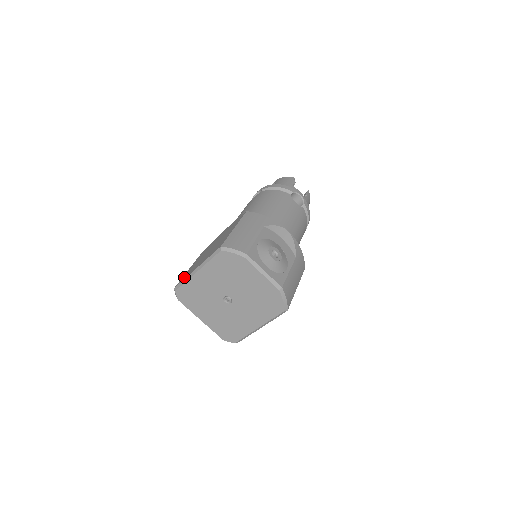
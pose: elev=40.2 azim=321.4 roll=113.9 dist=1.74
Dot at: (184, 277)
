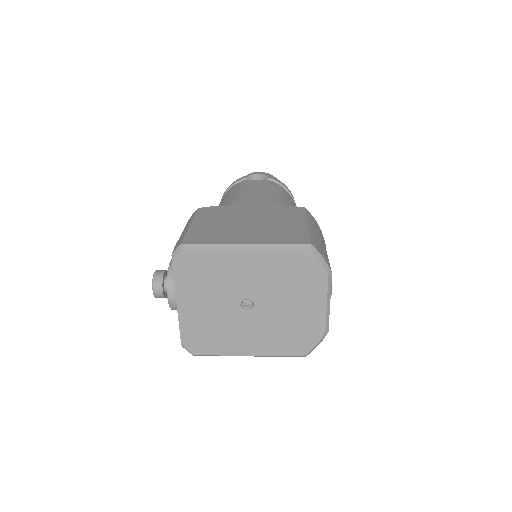
Dot at: (203, 238)
